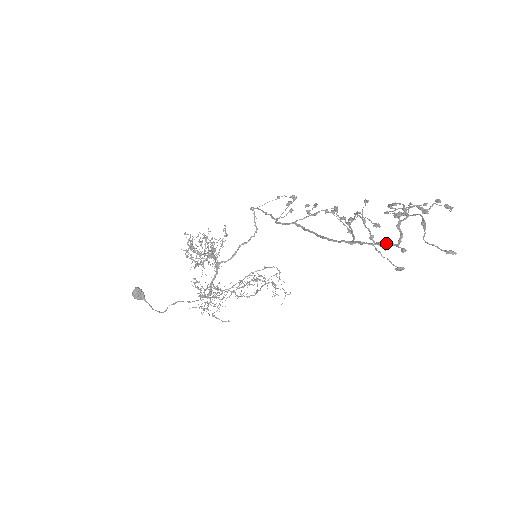
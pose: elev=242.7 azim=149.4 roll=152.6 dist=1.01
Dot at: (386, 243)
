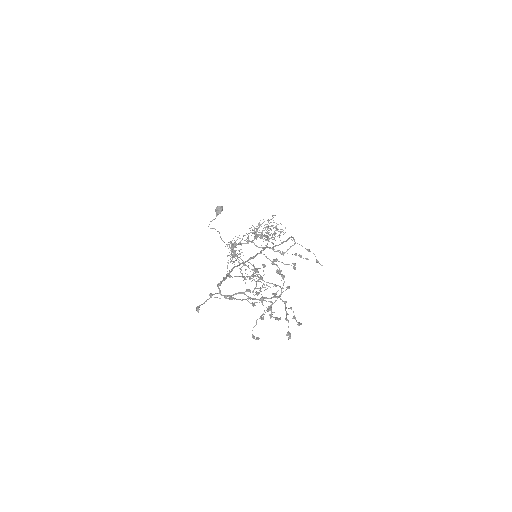
Dot at: occluded
